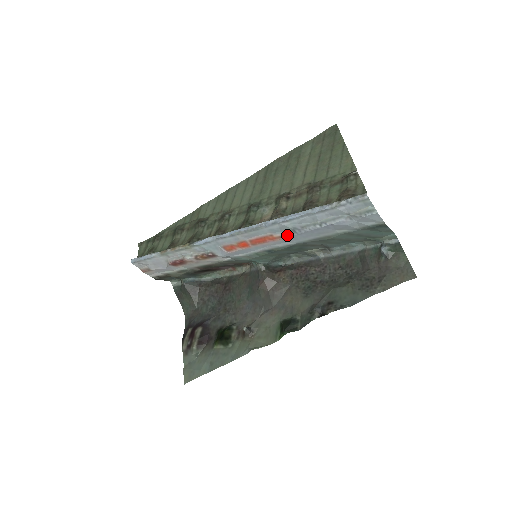
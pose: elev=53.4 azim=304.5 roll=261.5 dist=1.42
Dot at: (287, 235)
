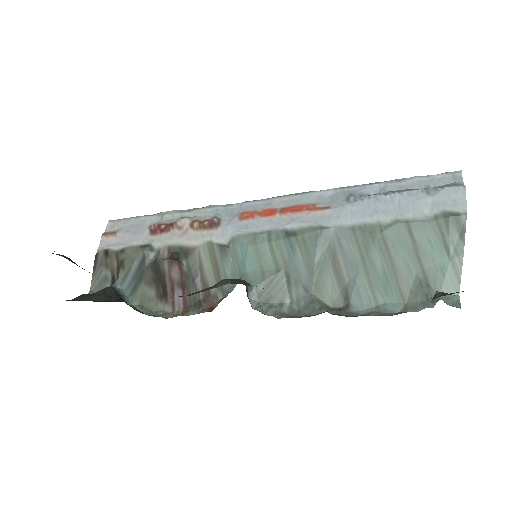
Dot at: (333, 207)
